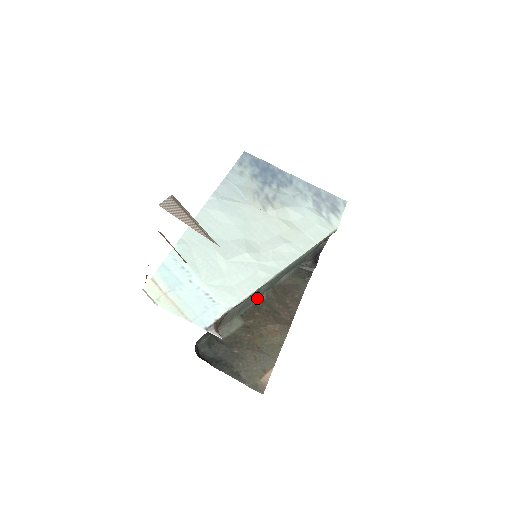
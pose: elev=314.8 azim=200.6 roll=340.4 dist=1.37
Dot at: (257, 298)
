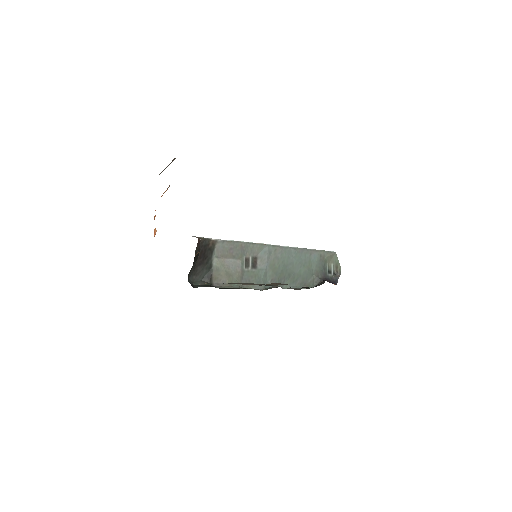
Dot at: (261, 283)
